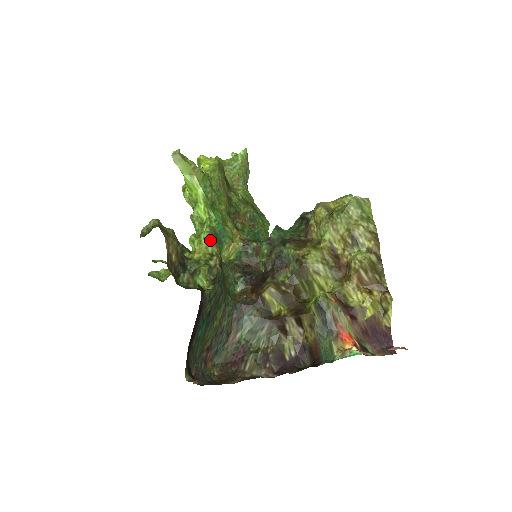
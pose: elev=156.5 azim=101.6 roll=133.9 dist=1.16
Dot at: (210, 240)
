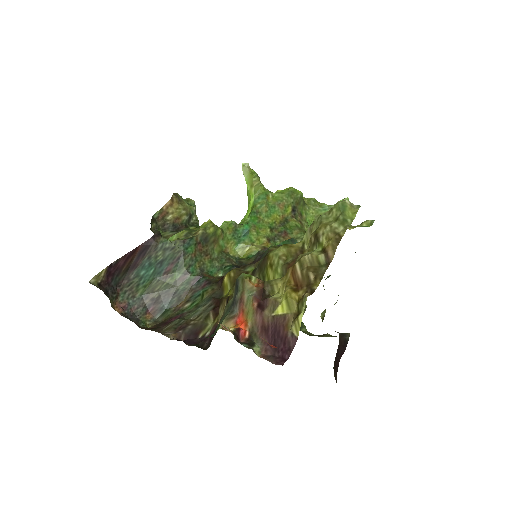
Dot at: (222, 228)
